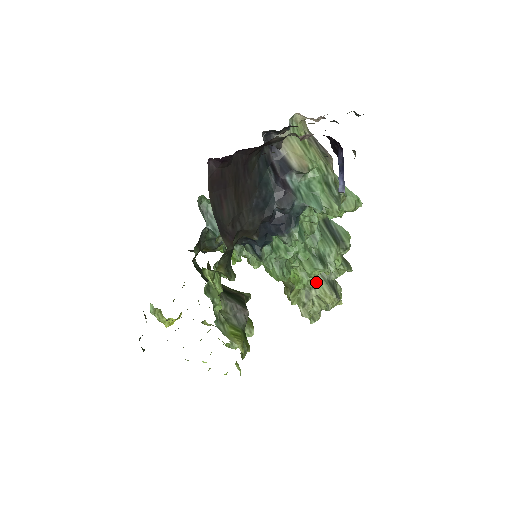
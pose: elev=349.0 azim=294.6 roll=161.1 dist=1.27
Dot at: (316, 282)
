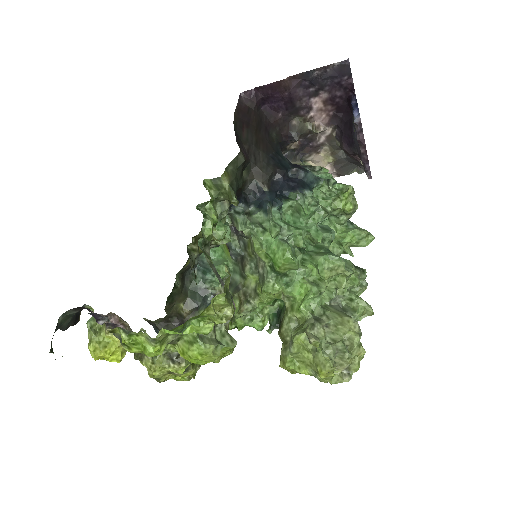
Dot at: (328, 310)
